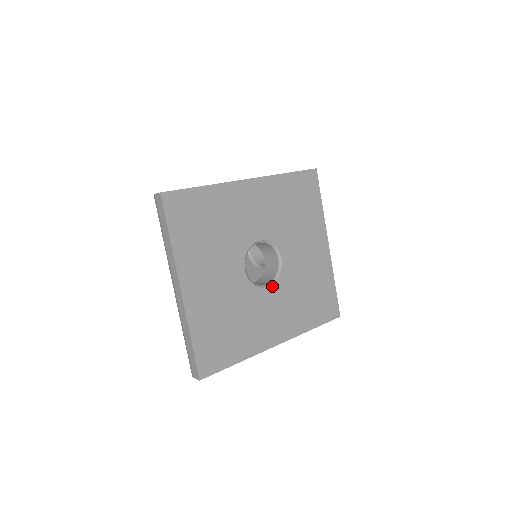
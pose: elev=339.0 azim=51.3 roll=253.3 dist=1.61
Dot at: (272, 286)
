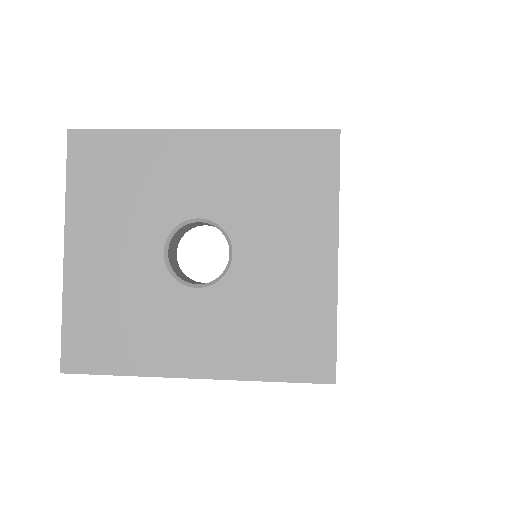
Dot at: (205, 289)
